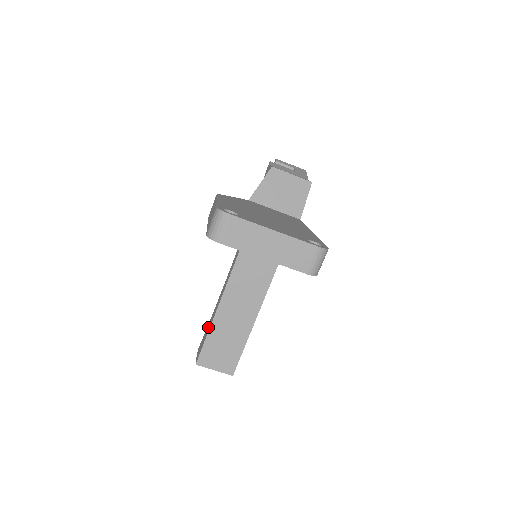
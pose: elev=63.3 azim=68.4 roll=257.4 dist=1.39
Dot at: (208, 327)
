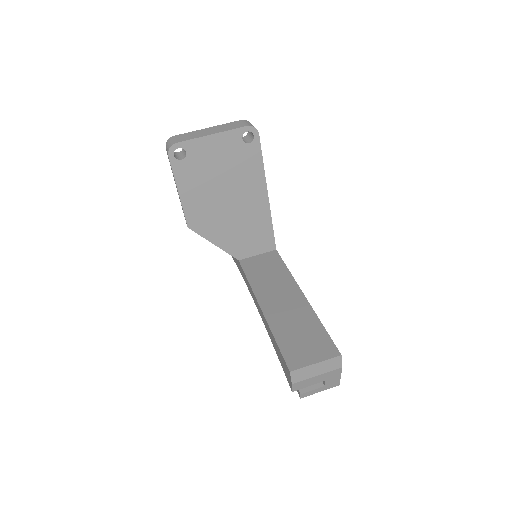
Dot at: (275, 346)
